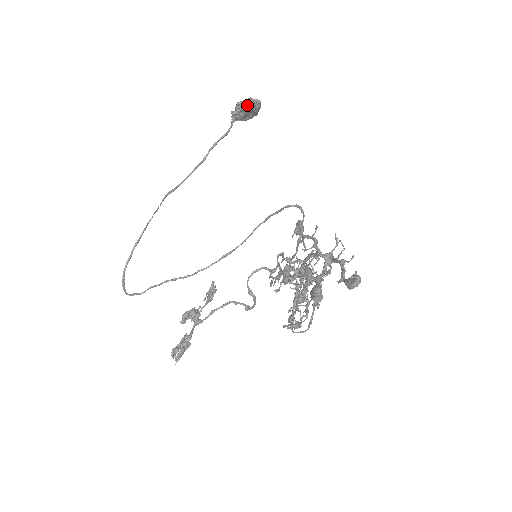
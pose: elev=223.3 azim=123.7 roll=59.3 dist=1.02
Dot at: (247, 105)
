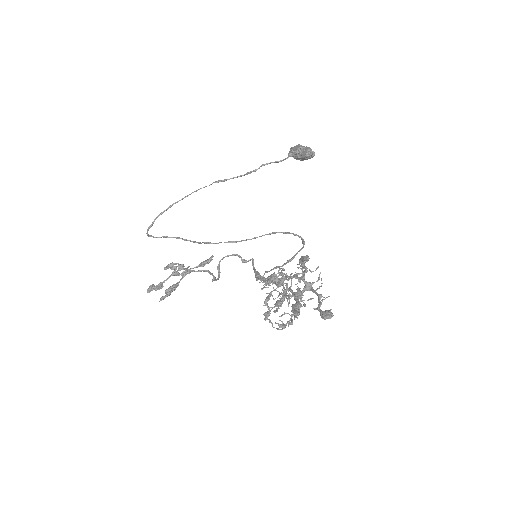
Dot at: (308, 155)
